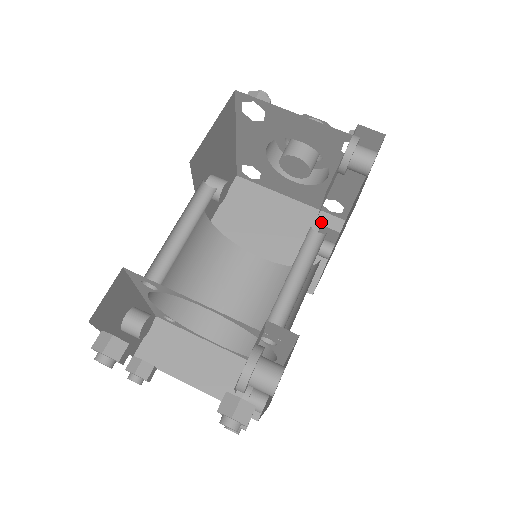
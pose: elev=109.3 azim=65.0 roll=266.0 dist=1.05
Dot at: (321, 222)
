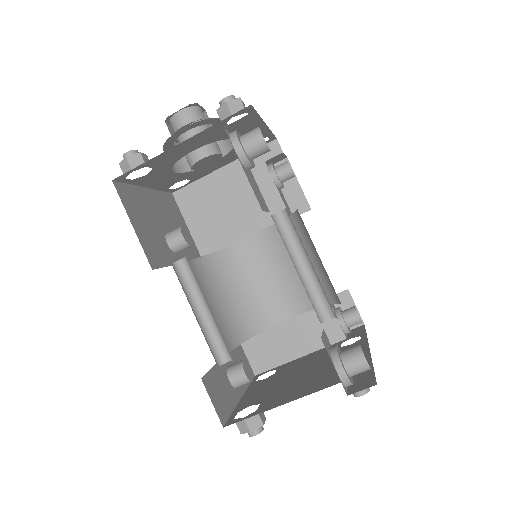
Dot at: (262, 160)
